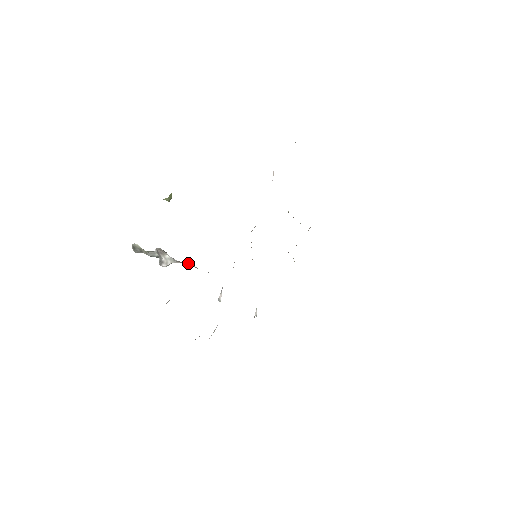
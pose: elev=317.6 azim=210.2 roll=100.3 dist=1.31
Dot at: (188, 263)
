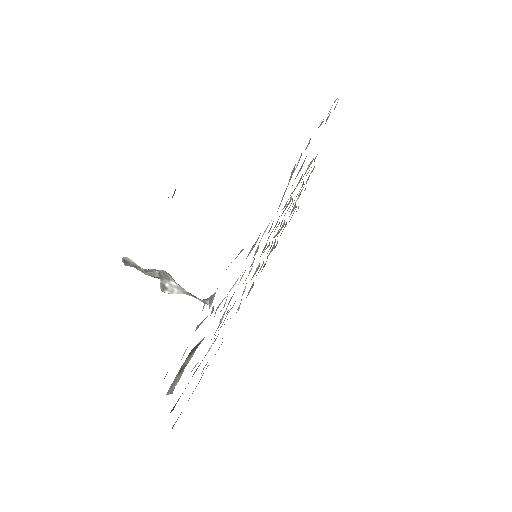
Dot at: (203, 300)
